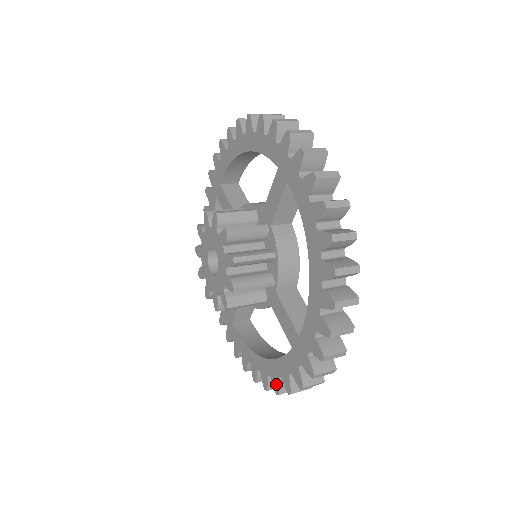
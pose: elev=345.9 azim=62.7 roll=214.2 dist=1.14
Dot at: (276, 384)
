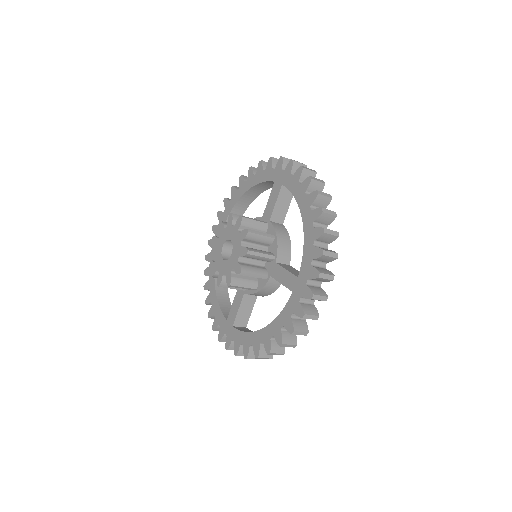
Dot at: (279, 337)
